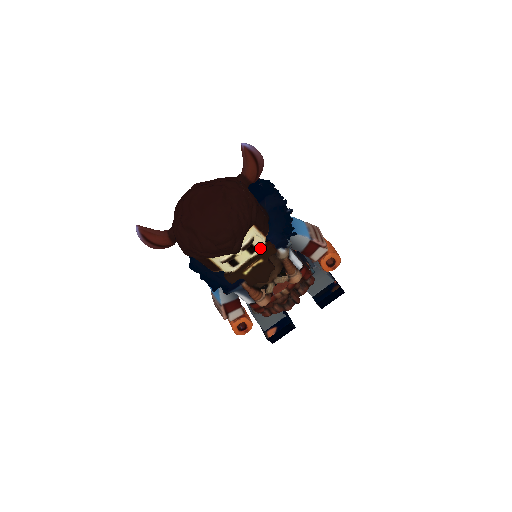
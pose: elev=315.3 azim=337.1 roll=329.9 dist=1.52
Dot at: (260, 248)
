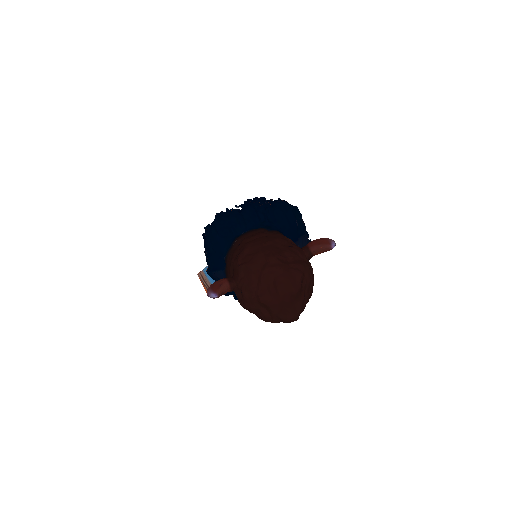
Dot at: occluded
